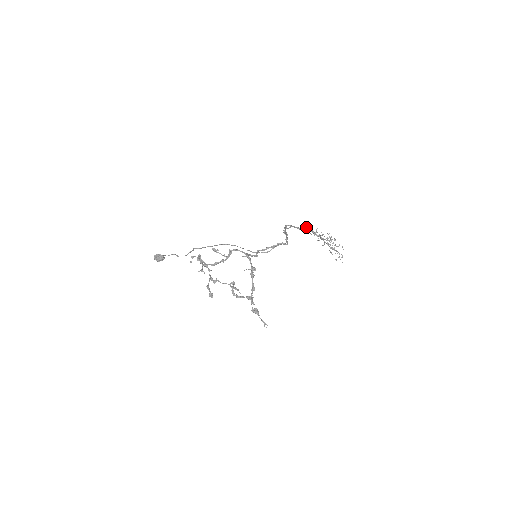
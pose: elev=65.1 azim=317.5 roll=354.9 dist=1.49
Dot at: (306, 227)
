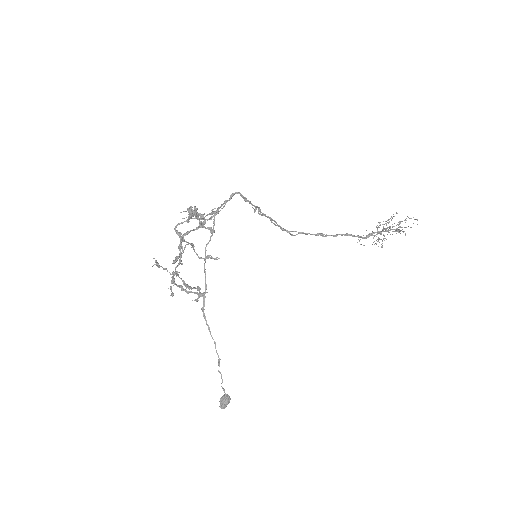
Dot at: (336, 235)
